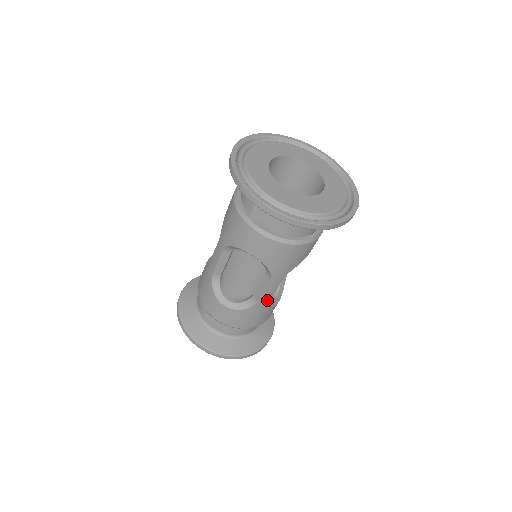
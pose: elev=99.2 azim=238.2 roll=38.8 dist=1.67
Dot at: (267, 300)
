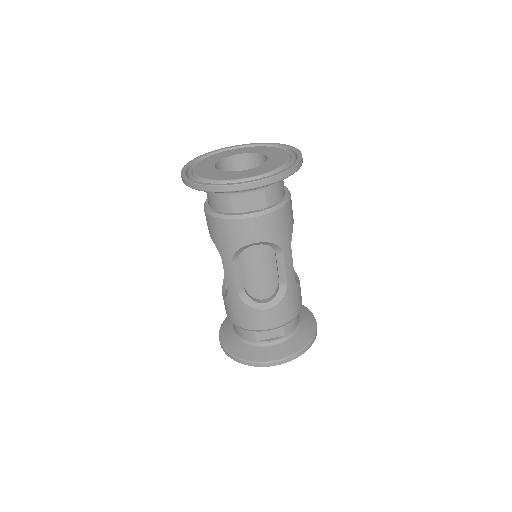
Dot at: (292, 277)
